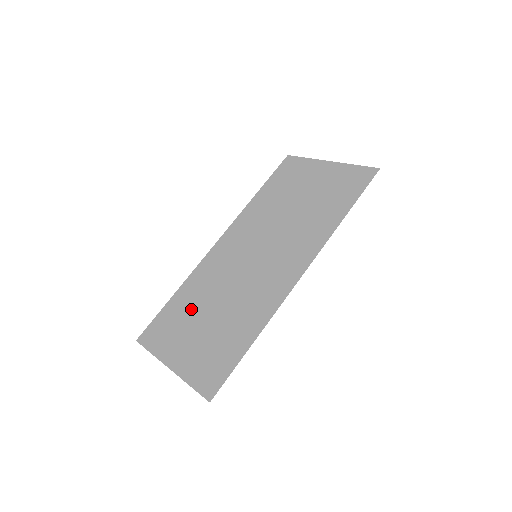
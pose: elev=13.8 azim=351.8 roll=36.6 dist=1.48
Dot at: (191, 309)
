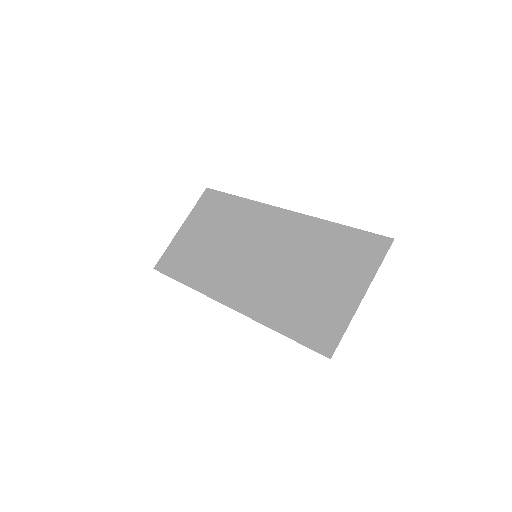
Dot at: (220, 220)
